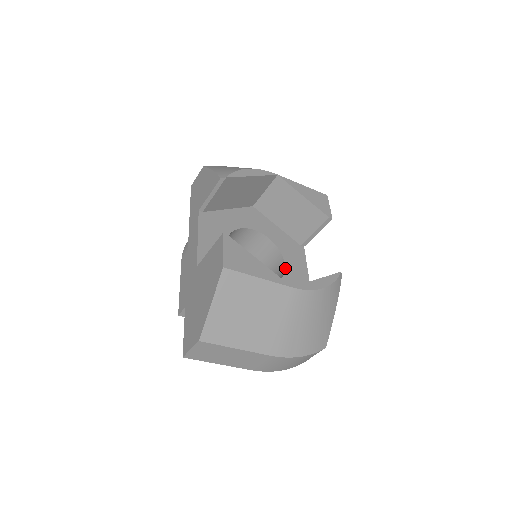
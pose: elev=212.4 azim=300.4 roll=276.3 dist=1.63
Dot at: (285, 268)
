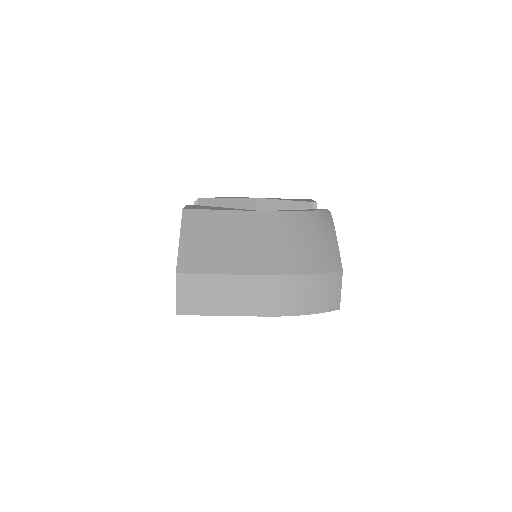
Dot at: occluded
